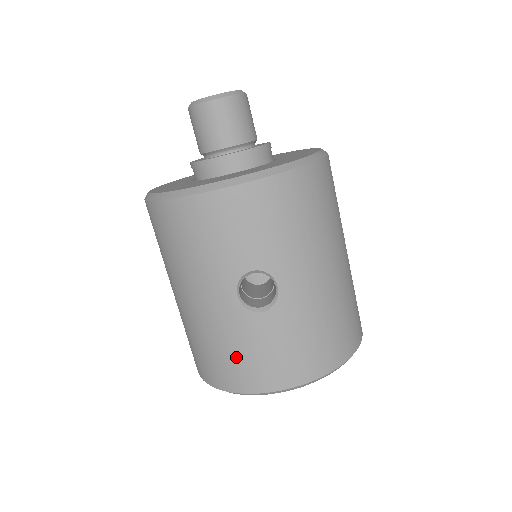
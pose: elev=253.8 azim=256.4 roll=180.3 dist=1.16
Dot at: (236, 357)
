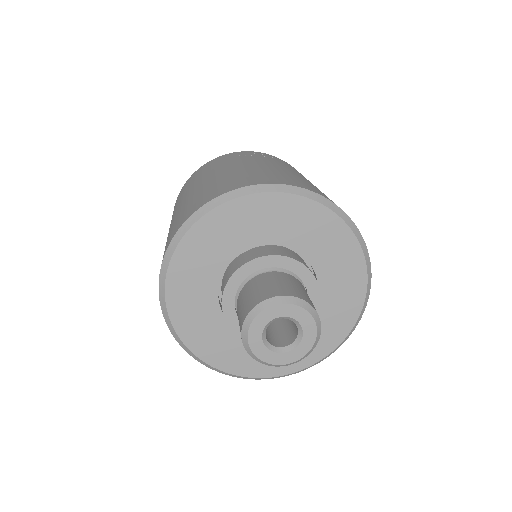
Dot at: occluded
